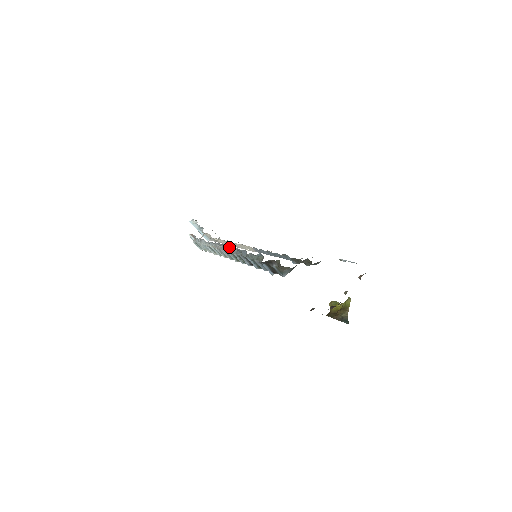
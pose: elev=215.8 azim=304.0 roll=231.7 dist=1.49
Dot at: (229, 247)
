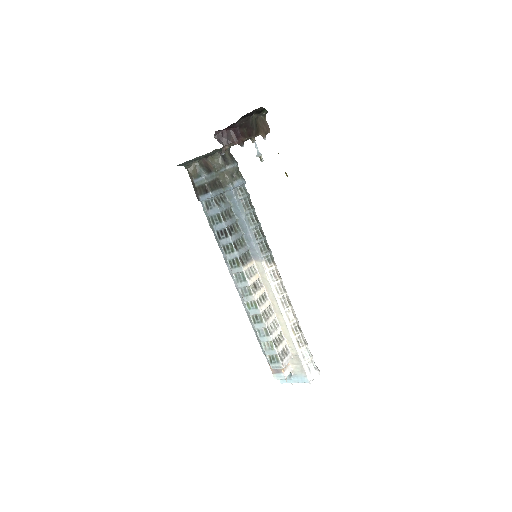
Dot at: (230, 269)
